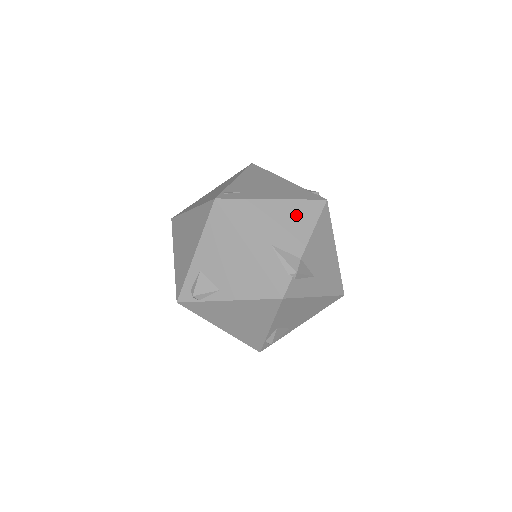
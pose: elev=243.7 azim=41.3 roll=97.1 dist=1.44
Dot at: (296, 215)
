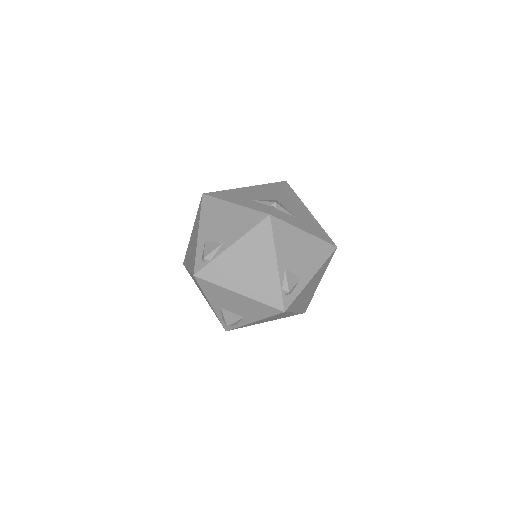
Dot at: (265, 188)
